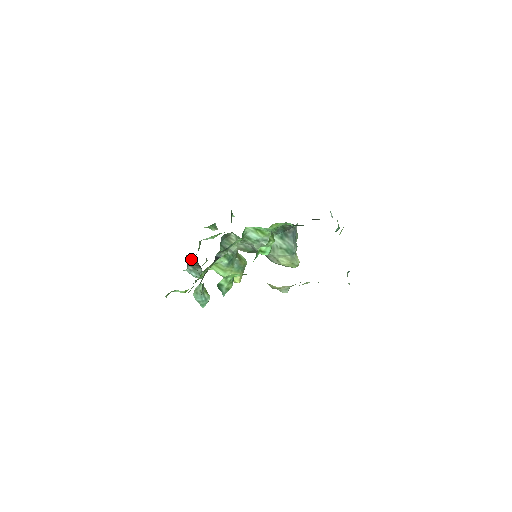
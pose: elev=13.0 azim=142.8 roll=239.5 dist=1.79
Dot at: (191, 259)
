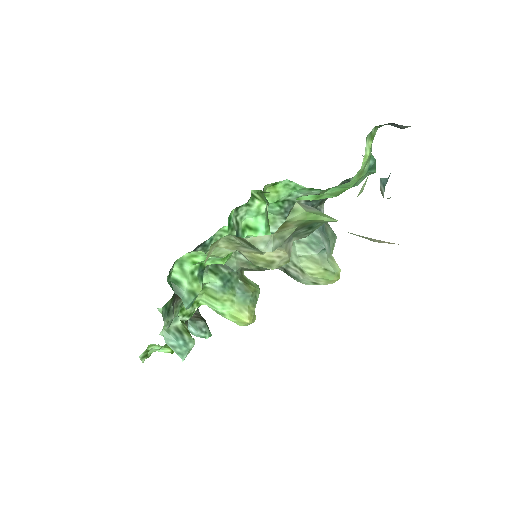
Dot at: occluded
